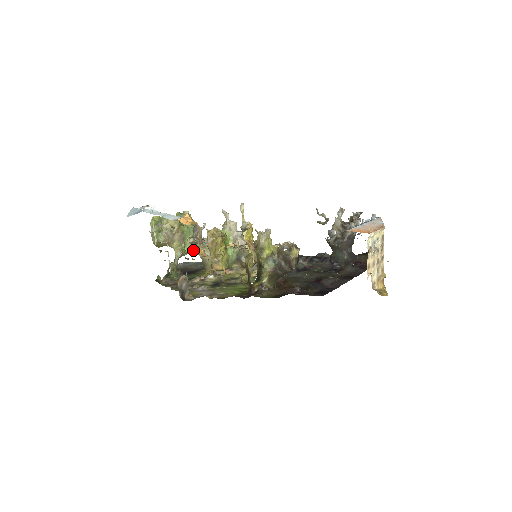
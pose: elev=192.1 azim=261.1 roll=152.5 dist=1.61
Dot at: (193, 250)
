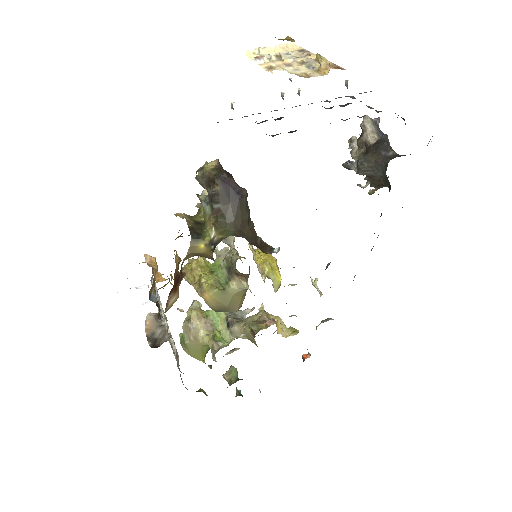
Dot at: (232, 334)
